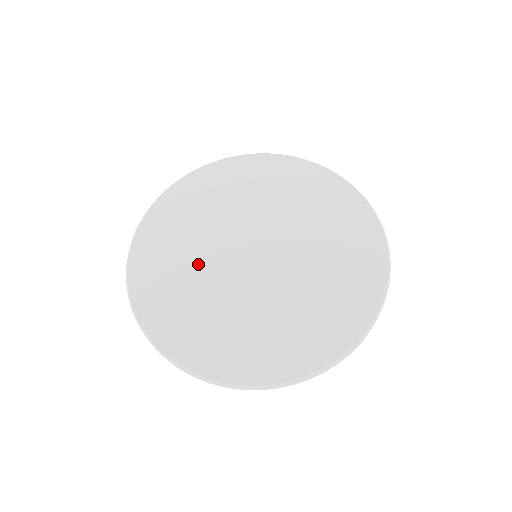
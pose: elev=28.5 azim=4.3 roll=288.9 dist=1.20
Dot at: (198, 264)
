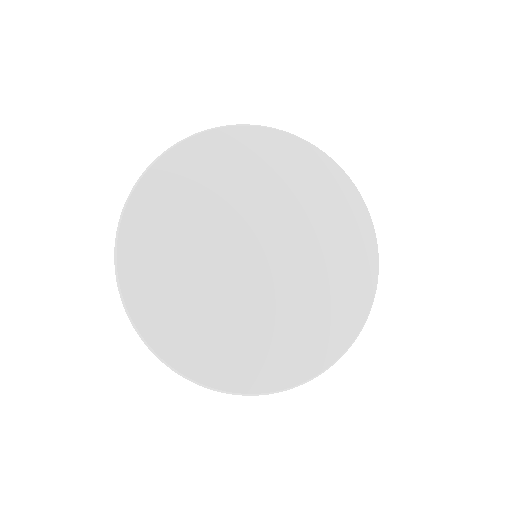
Dot at: (218, 302)
